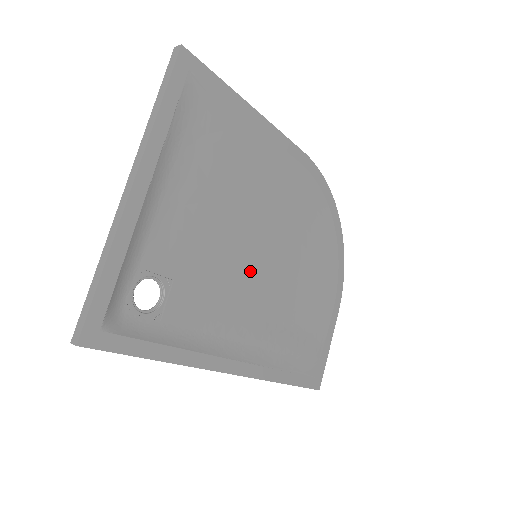
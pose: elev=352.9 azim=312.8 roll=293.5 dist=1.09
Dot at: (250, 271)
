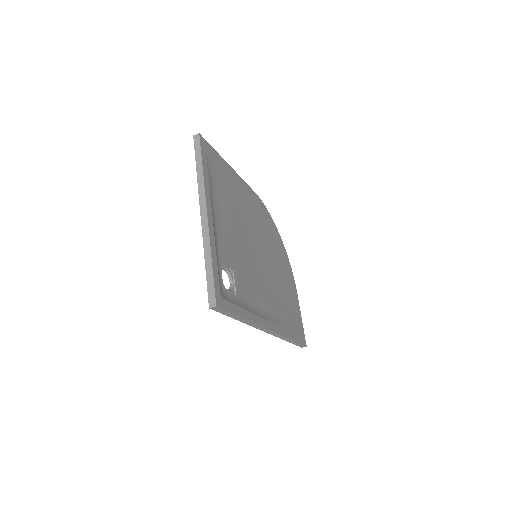
Dot at: (257, 265)
